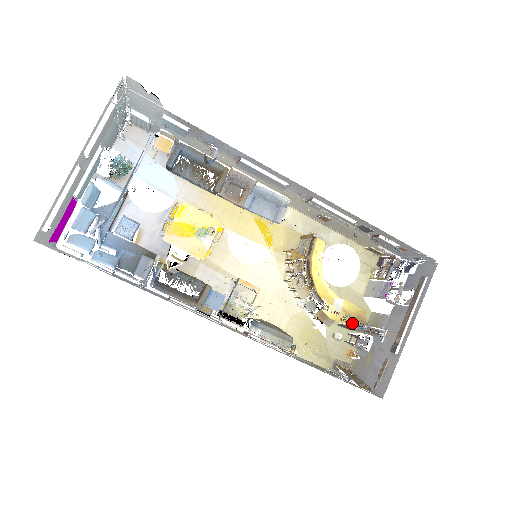
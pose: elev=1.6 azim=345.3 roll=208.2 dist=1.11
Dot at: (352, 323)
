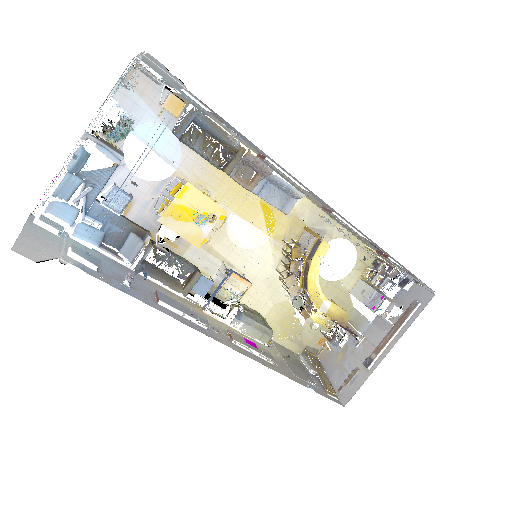
Dot at: occluded
